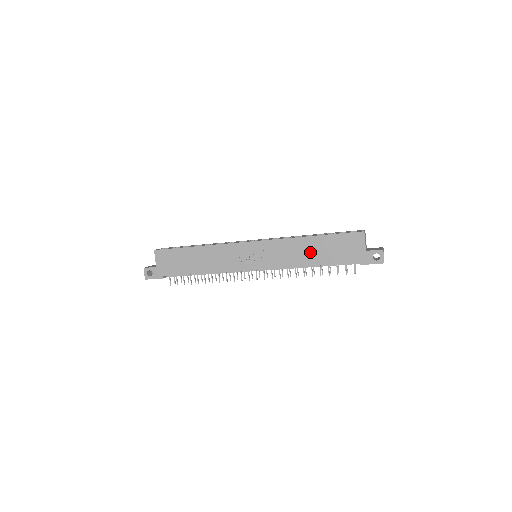
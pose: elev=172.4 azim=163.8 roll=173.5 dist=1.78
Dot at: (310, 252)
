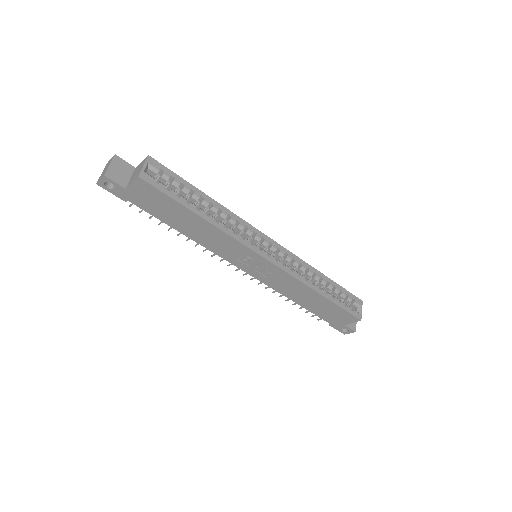
Dot at: (306, 299)
